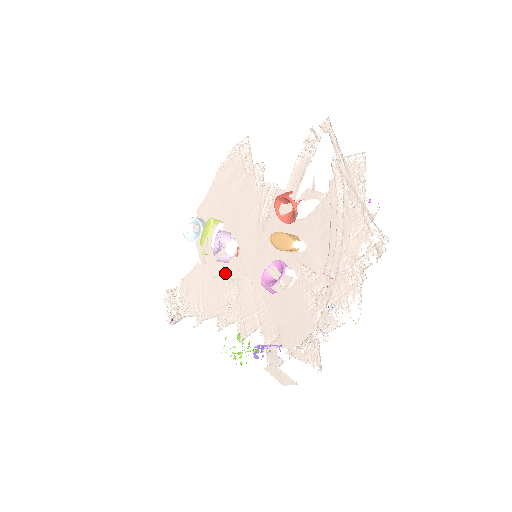
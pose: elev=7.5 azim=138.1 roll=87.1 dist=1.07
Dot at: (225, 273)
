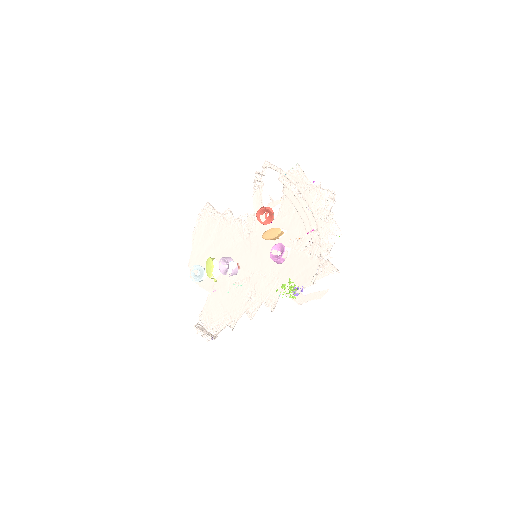
Dot at: (236, 284)
